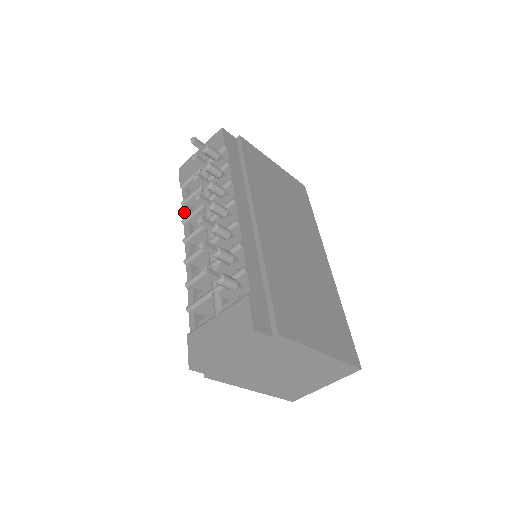
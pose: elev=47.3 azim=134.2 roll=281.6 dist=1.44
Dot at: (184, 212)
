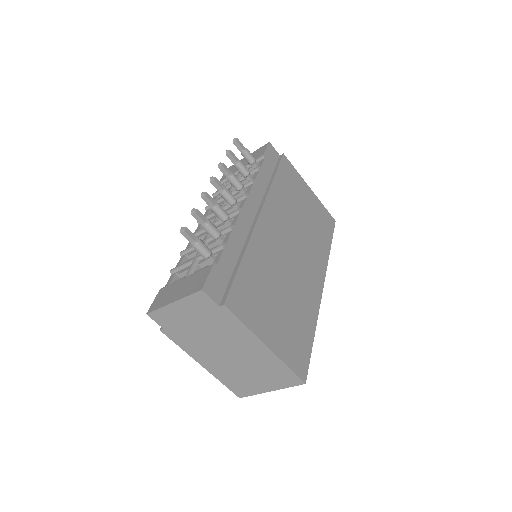
Dot at: occluded
